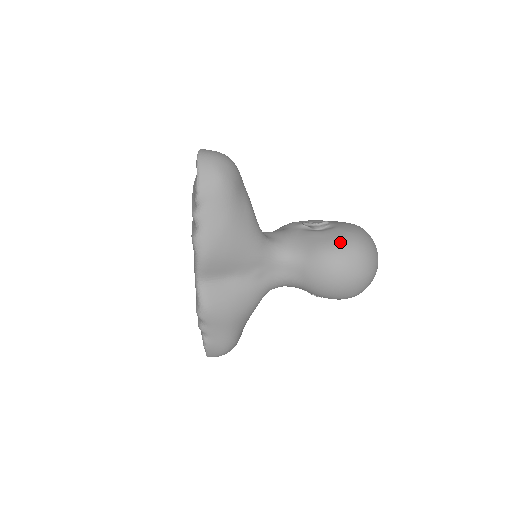
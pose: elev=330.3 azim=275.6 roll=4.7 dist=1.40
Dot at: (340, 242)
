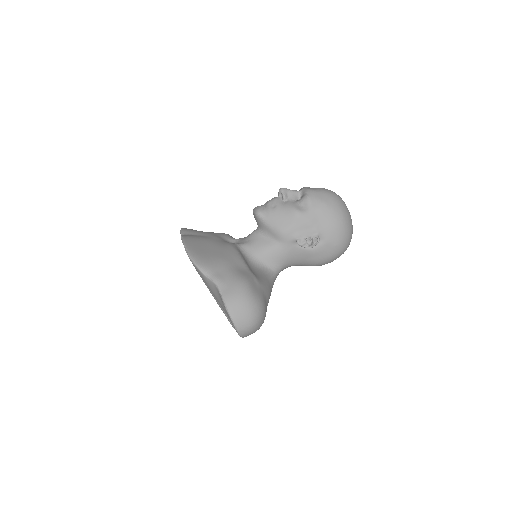
Dot at: (331, 257)
